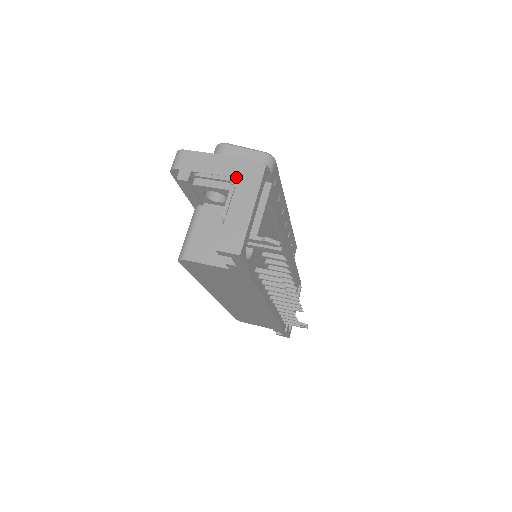
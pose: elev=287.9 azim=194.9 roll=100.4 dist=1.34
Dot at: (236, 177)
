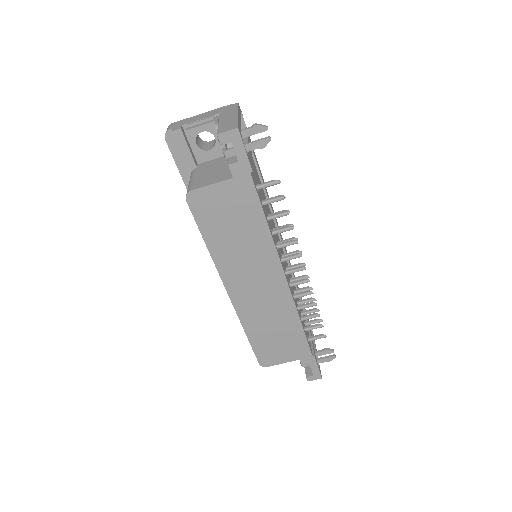
Dot at: (218, 113)
